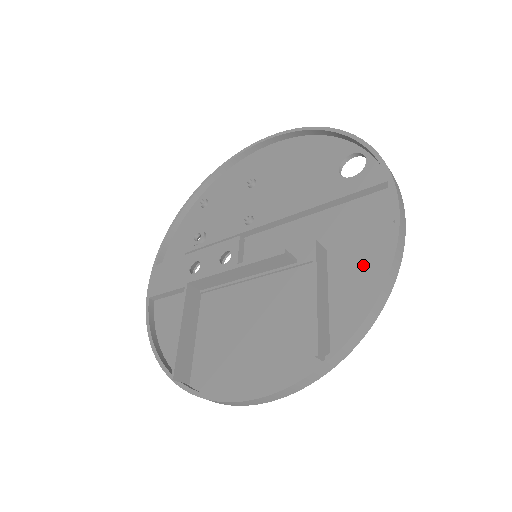
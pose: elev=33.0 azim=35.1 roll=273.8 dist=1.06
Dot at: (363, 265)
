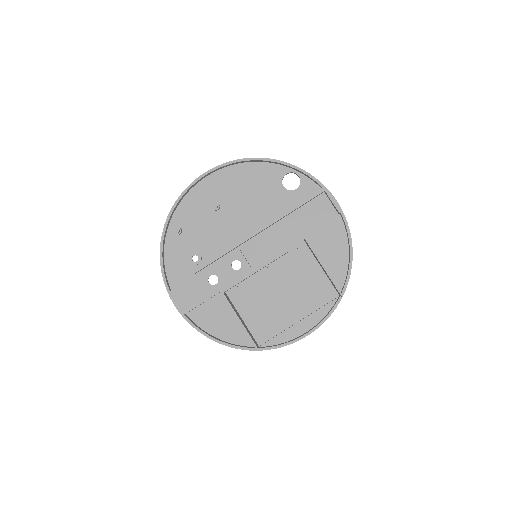
Dot at: (332, 240)
